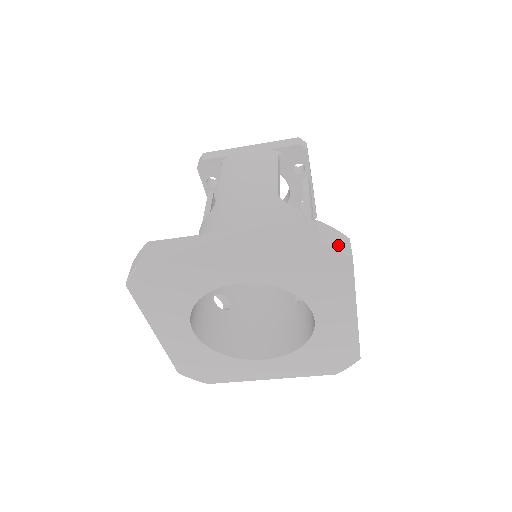
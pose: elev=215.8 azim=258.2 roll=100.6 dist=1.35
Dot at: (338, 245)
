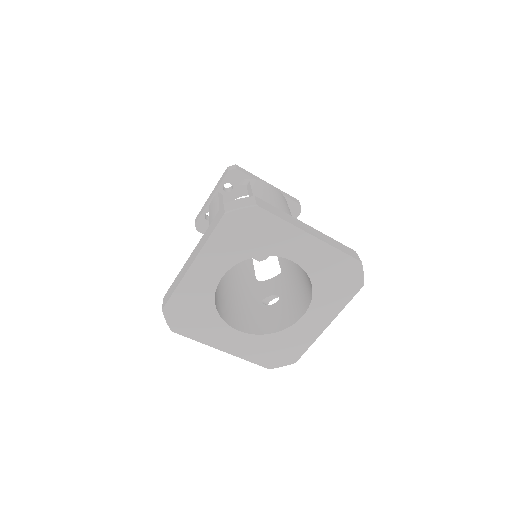
Dot at: (363, 272)
